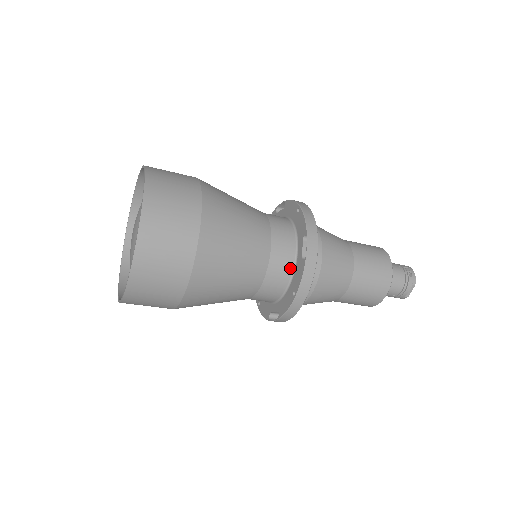
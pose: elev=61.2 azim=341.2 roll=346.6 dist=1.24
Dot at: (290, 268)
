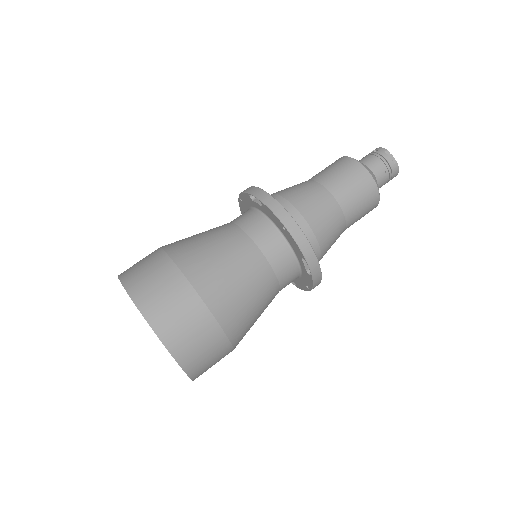
Dot at: (267, 223)
